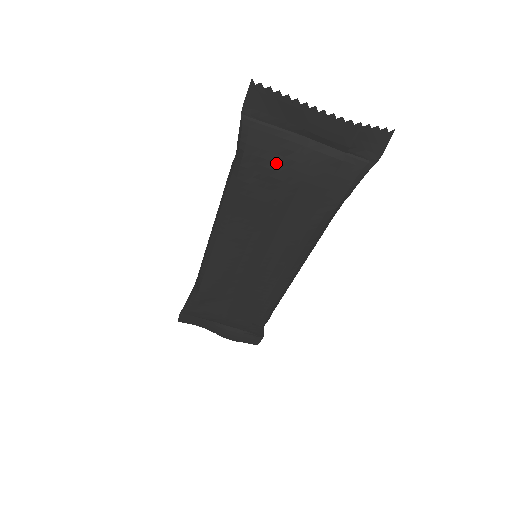
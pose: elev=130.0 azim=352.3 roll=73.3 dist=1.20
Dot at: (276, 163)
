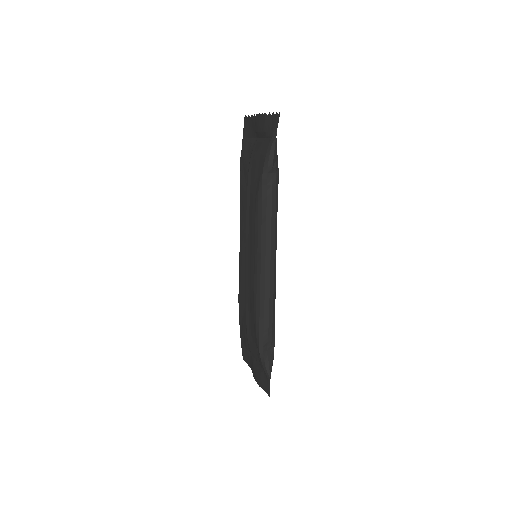
Dot at: (247, 159)
